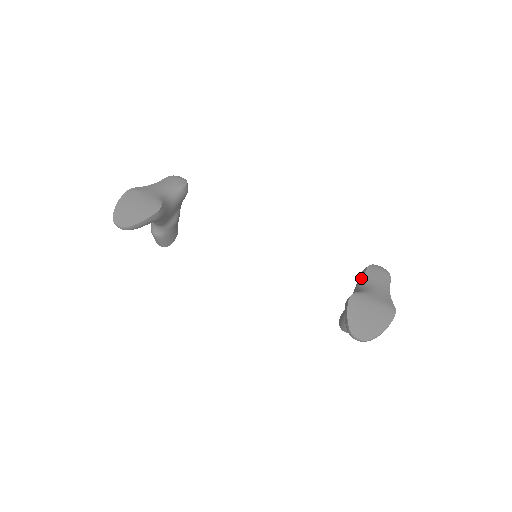
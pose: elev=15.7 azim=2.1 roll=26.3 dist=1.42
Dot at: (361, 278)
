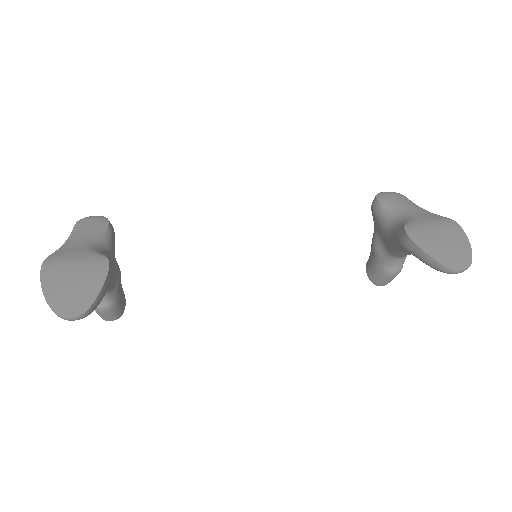
Dot at: (382, 213)
